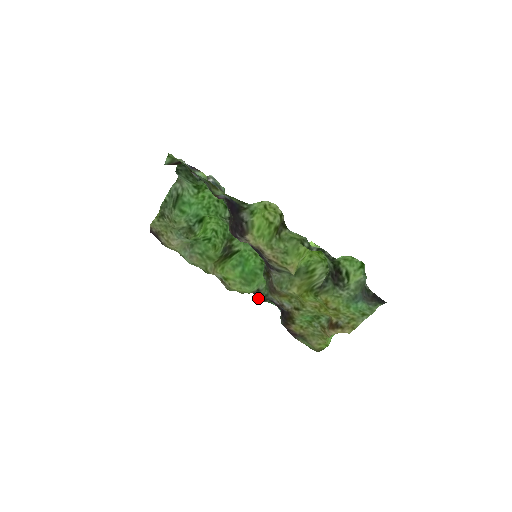
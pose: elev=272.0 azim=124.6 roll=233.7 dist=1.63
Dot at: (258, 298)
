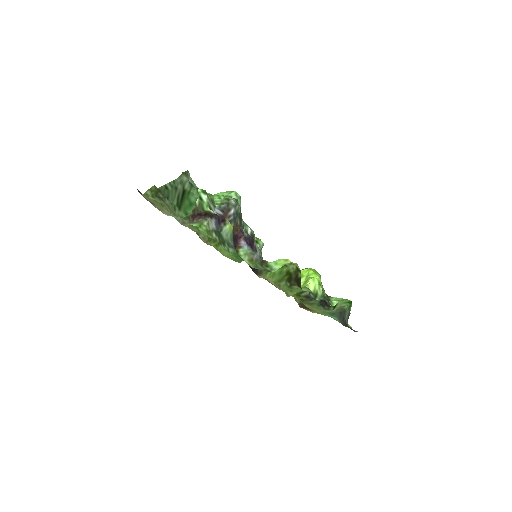
Dot at: occluded
